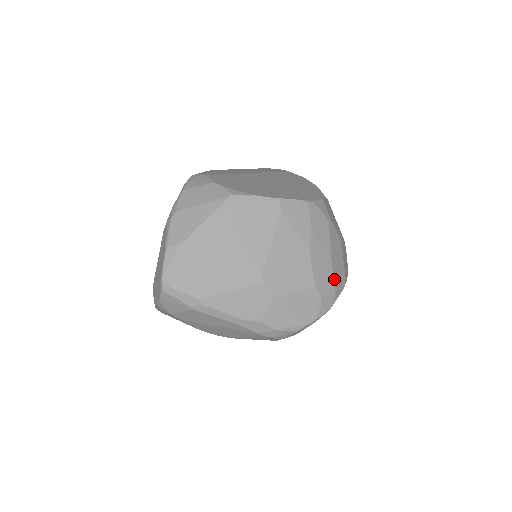
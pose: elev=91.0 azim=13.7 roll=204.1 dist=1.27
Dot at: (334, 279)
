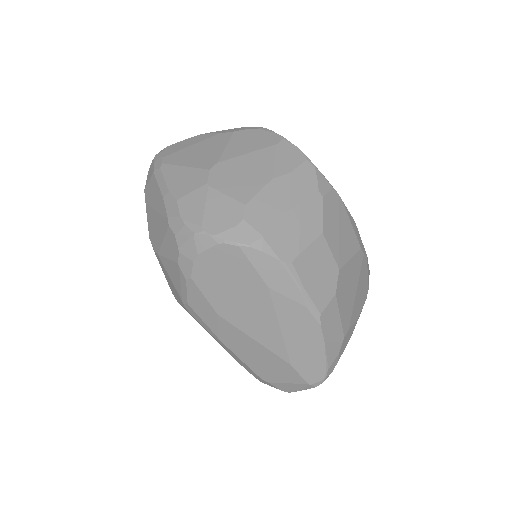
Dot at: (274, 228)
